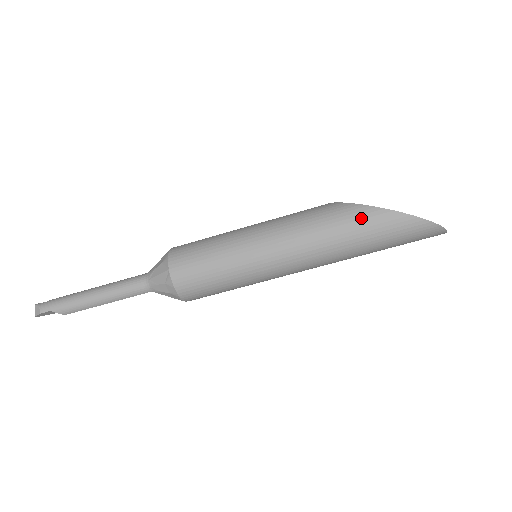
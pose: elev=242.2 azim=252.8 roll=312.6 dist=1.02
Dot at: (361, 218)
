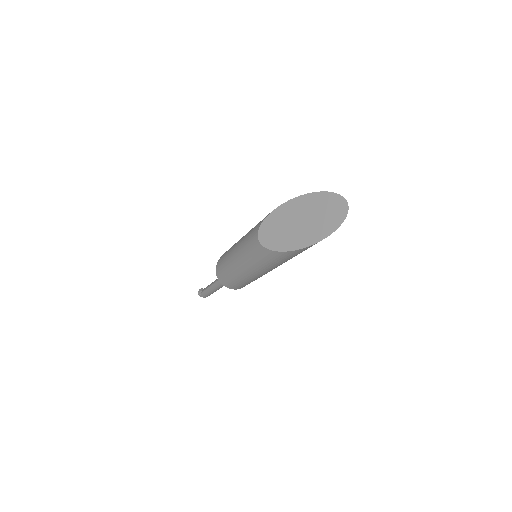
Dot at: (296, 254)
